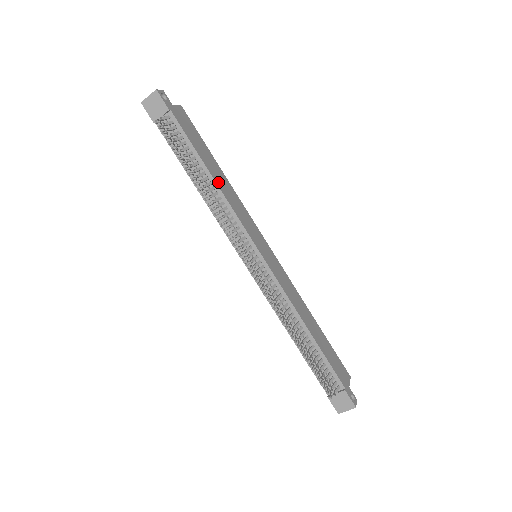
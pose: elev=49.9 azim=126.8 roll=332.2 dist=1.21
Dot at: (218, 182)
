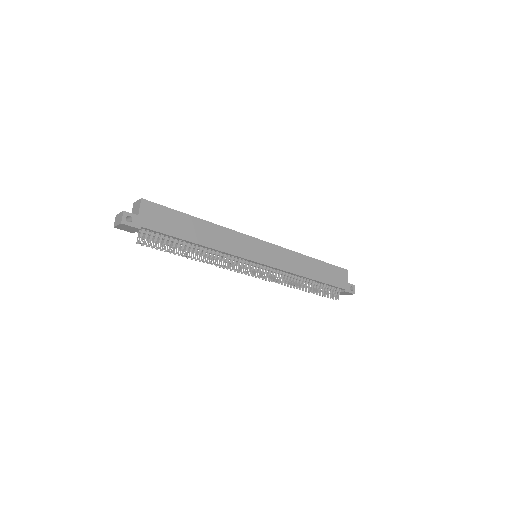
Dot at: (206, 242)
